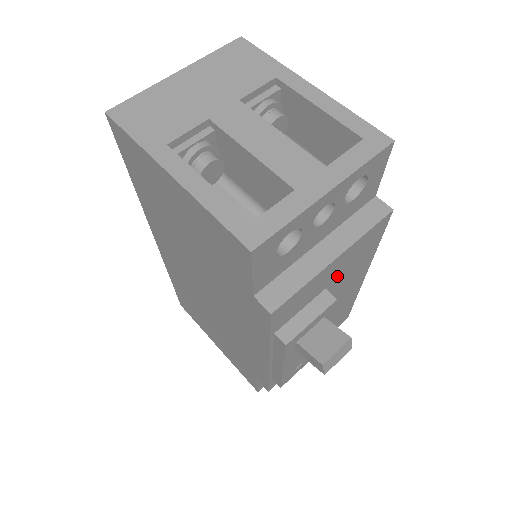
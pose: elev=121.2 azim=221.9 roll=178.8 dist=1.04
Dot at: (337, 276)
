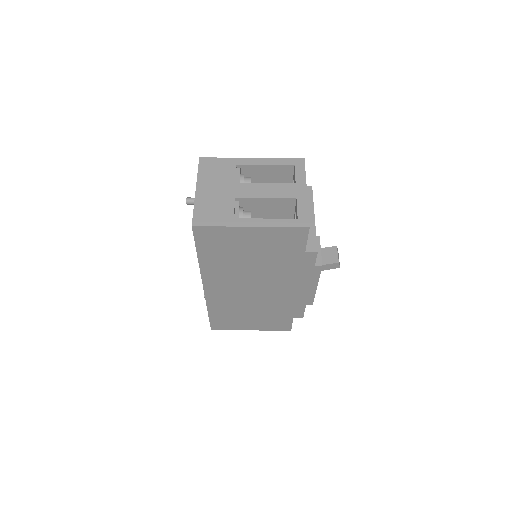
Dot at: occluded
